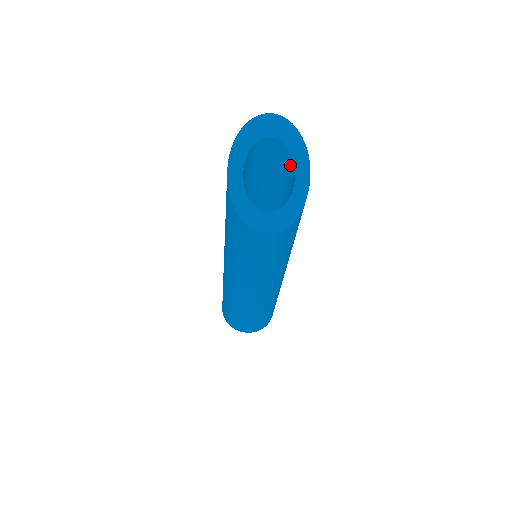
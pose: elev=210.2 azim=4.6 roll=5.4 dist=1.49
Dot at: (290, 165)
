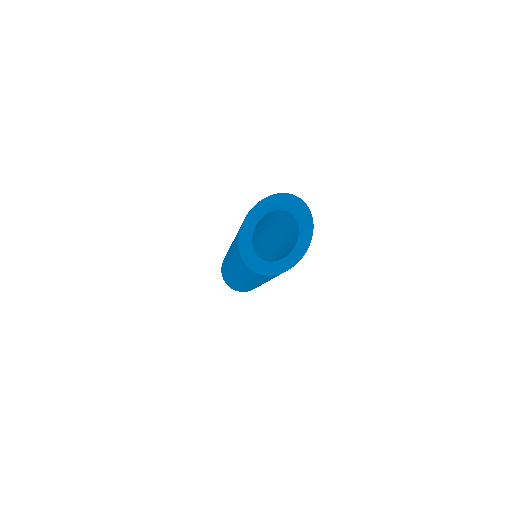
Dot at: (296, 234)
